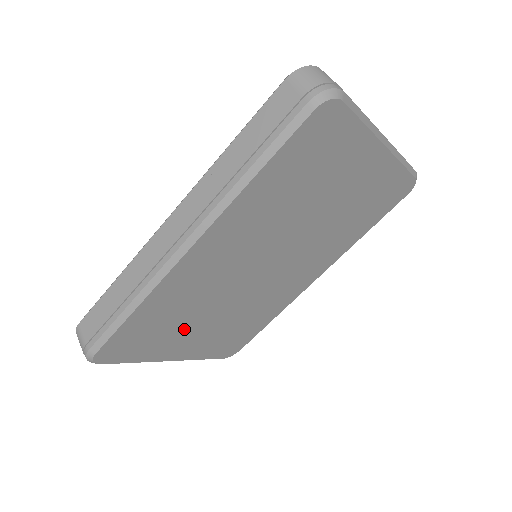
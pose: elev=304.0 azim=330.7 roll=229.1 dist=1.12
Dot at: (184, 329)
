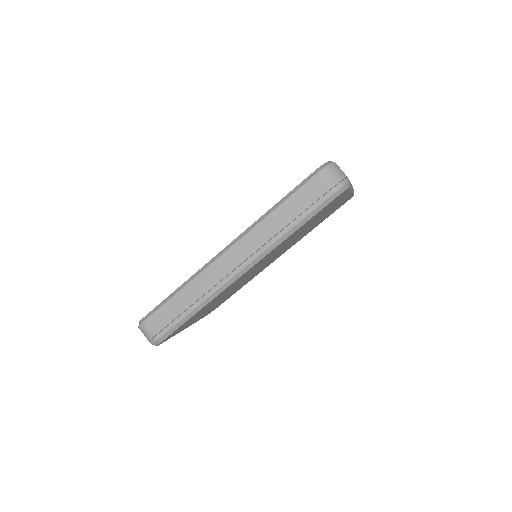
Dot at: (206, 310)
